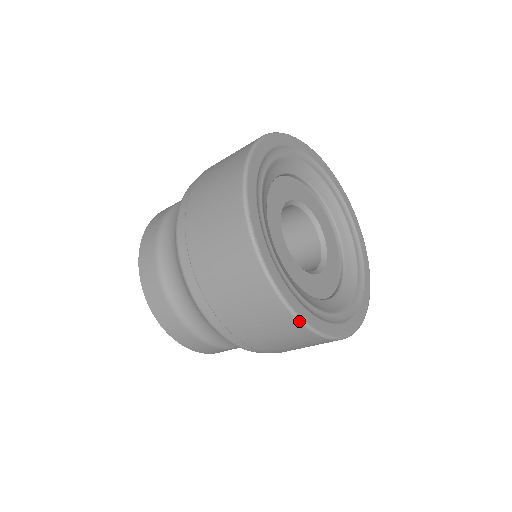
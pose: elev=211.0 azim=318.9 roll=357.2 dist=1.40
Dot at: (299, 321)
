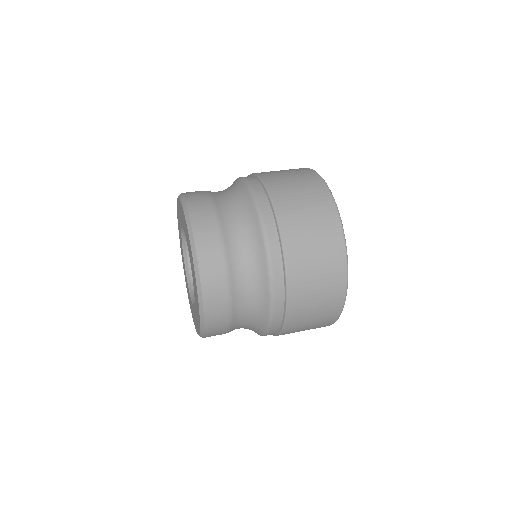
Dot at: occluded
